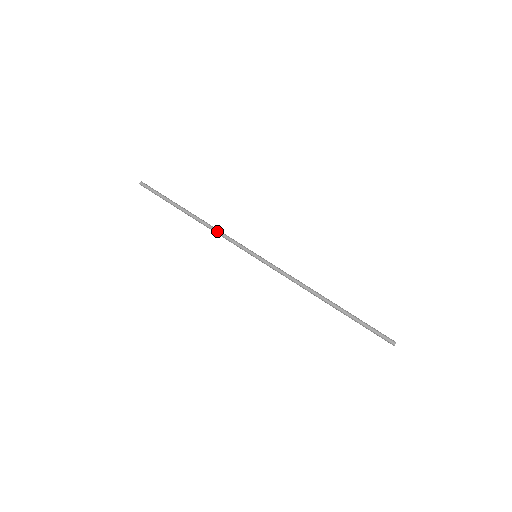
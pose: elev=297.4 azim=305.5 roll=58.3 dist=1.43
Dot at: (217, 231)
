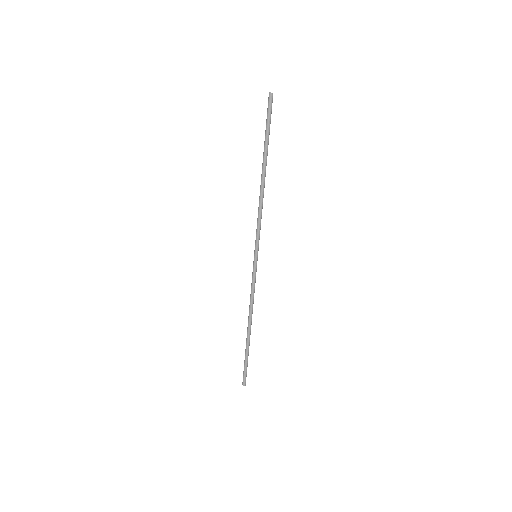
Dot at: occluded
